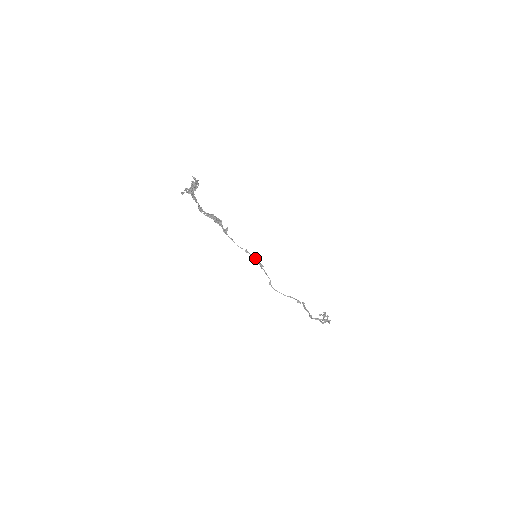
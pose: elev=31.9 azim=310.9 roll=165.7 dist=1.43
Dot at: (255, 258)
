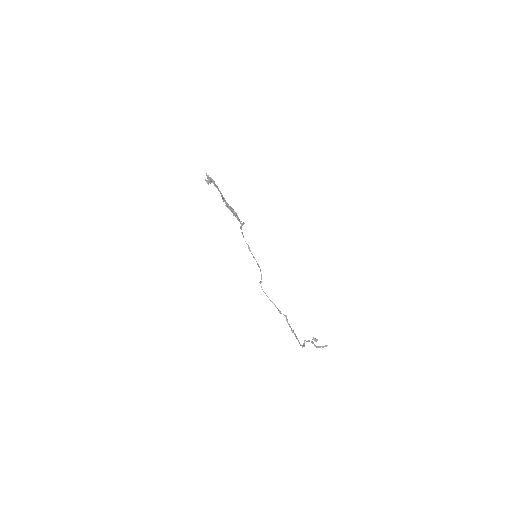
Dot at: (254, 257)
